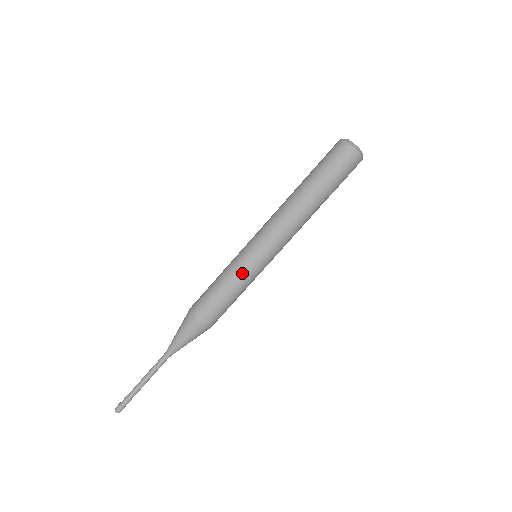
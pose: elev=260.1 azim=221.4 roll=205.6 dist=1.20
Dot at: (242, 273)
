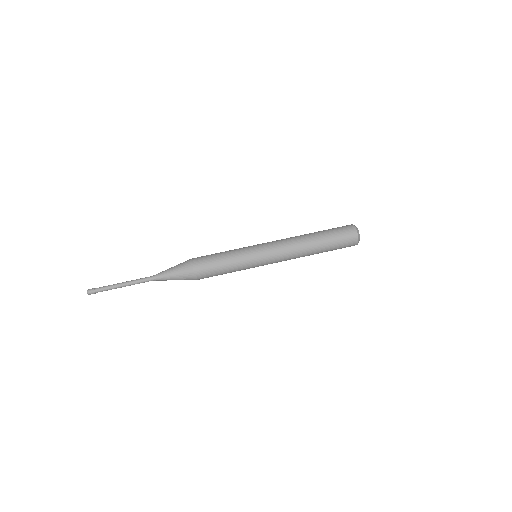
Dot at: (239, 248)
